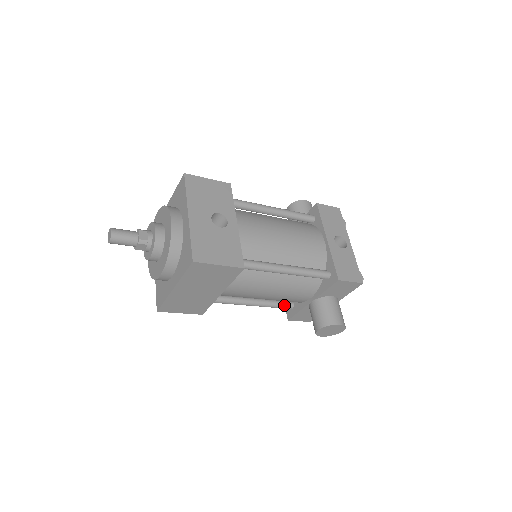
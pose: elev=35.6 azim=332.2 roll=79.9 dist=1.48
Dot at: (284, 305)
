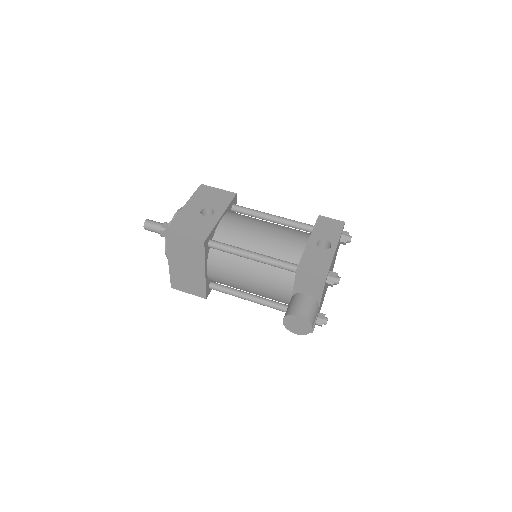
Dot at: (280, 307)
